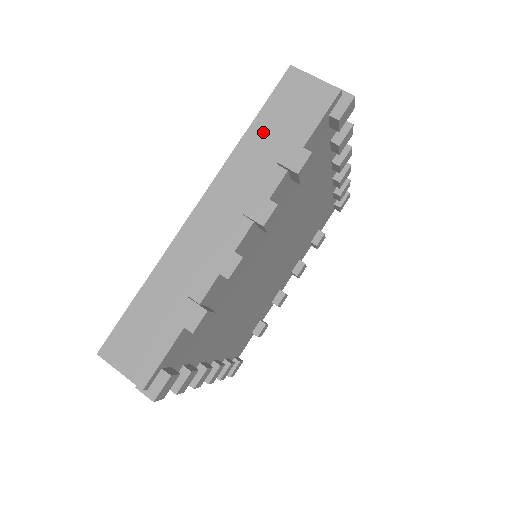
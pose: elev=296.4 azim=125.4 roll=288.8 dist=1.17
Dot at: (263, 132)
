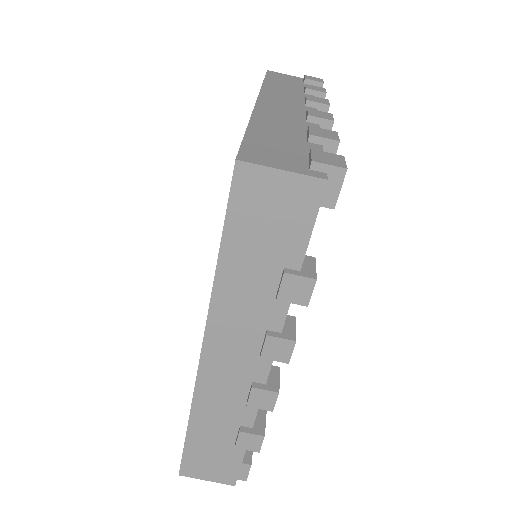
Dot at: (239, 263)
